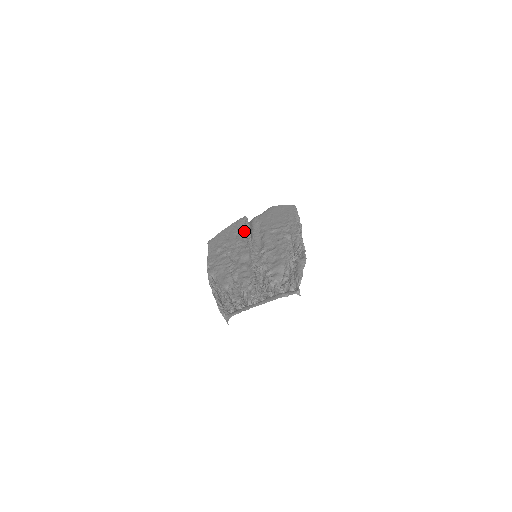
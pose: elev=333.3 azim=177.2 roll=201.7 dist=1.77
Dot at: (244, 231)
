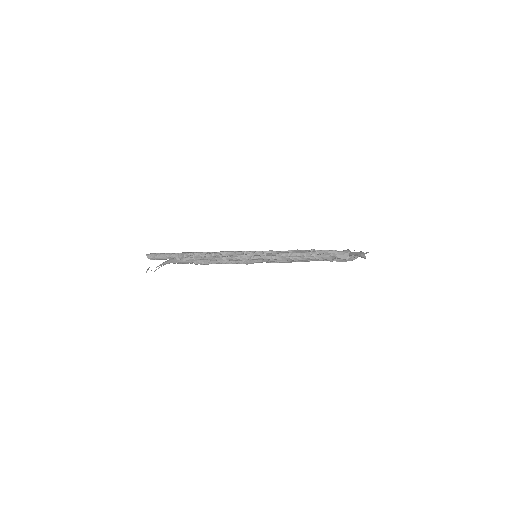
Dot at: occluded
